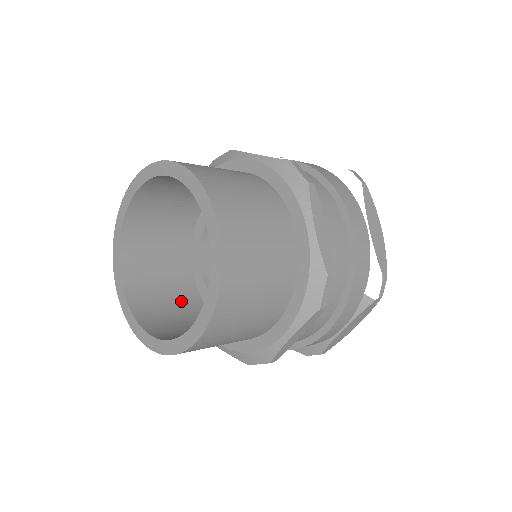
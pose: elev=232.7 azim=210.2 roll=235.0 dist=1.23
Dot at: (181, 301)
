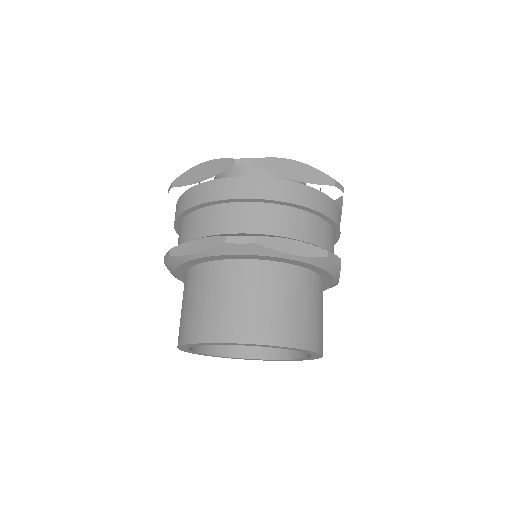
Dot at: occluded
